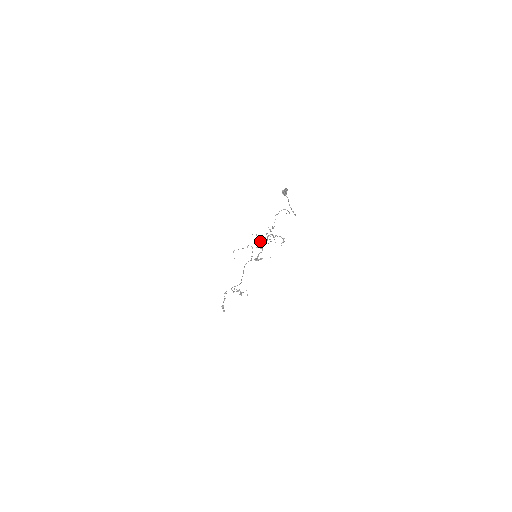
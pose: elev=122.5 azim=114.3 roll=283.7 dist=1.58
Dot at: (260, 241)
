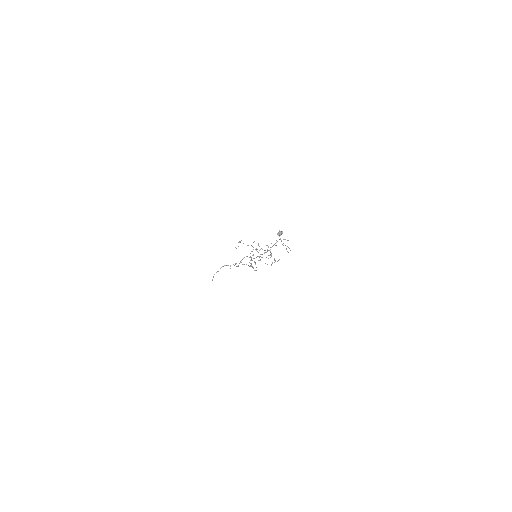
Dot at: (257, 251)
